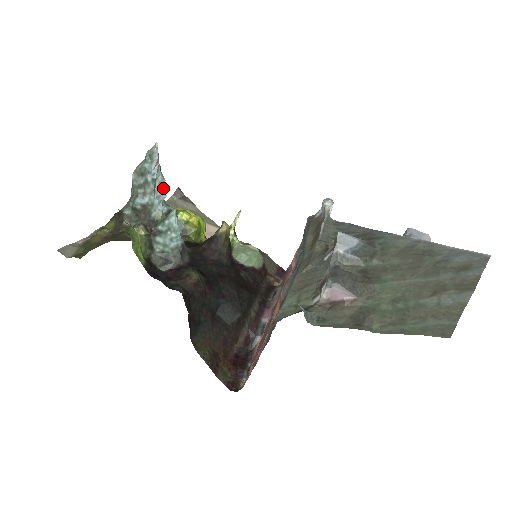
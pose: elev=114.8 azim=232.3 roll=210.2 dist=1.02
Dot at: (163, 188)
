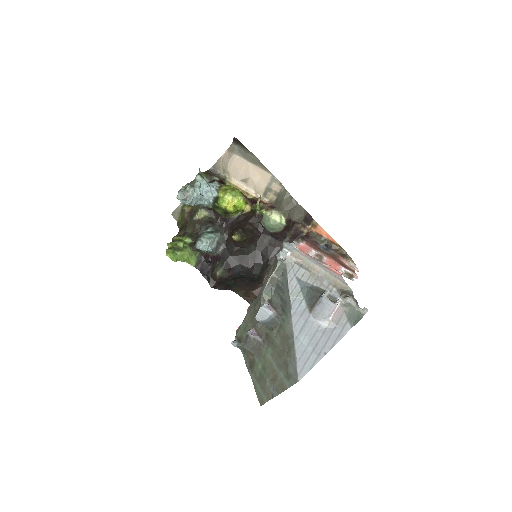
Dot at: (201, 197)
